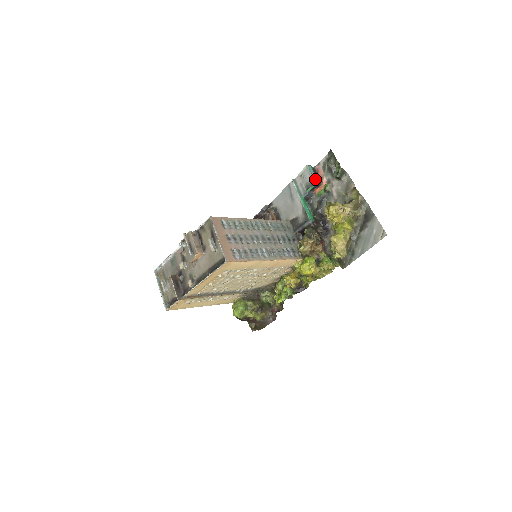
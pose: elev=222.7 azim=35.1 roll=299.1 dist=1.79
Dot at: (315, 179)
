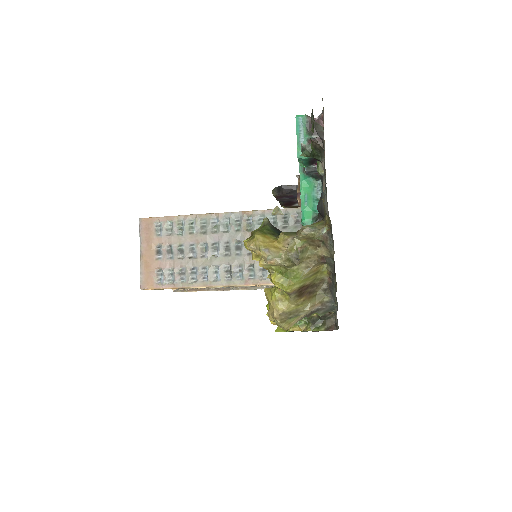
Dot at: (299, 150)
